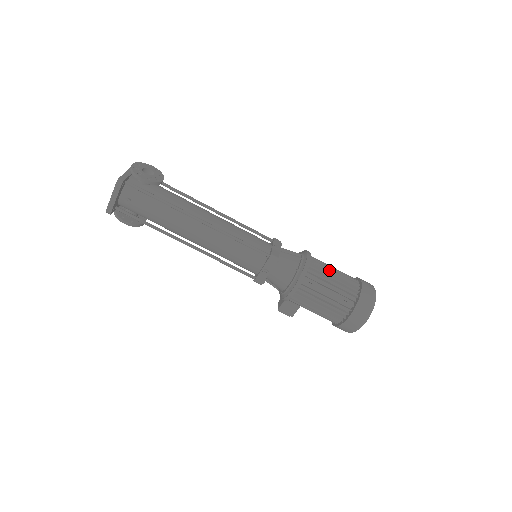
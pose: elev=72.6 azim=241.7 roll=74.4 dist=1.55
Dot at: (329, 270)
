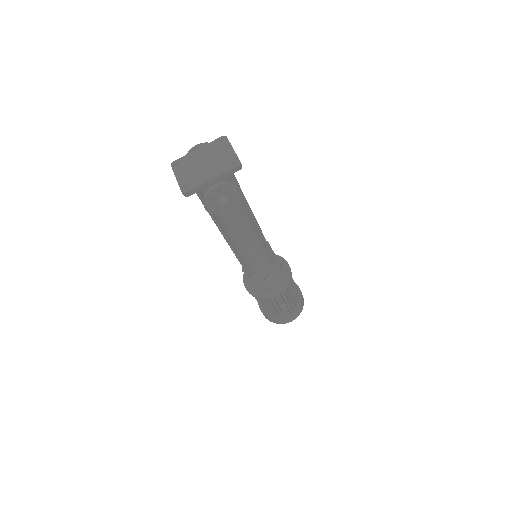
Dot at: (280, 302)
